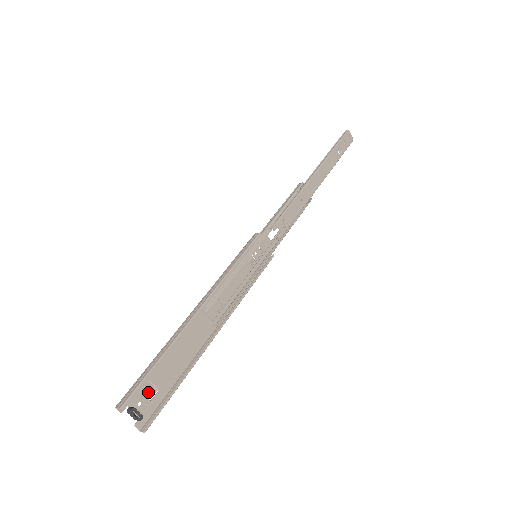
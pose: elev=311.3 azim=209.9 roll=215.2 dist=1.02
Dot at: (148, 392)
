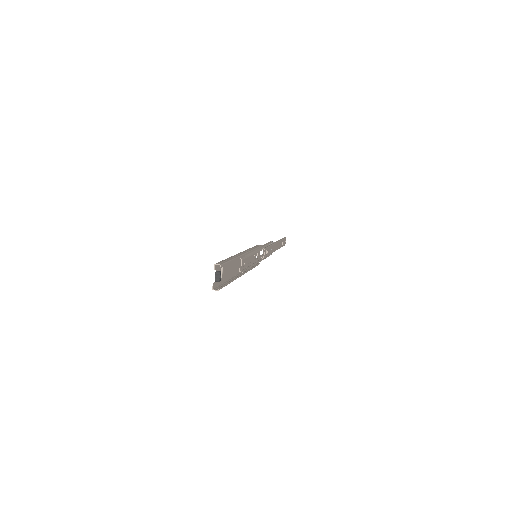
Dot at: occluded
